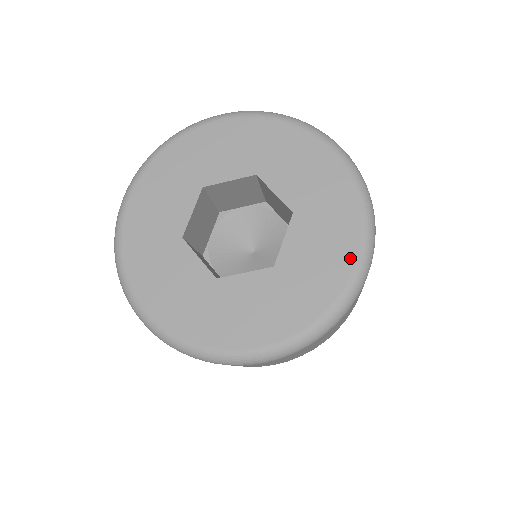
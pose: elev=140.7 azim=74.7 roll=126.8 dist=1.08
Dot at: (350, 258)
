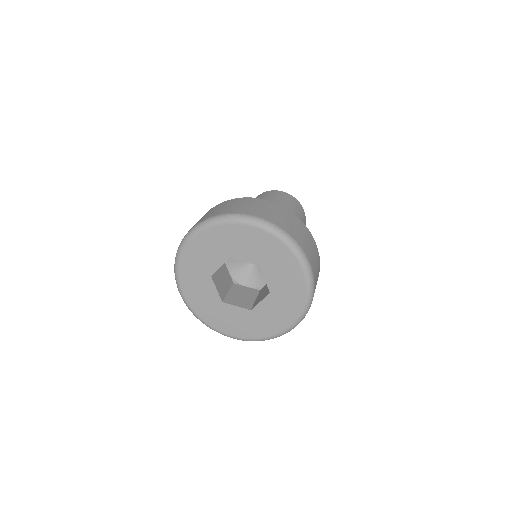
Dot at: (287, 324)
